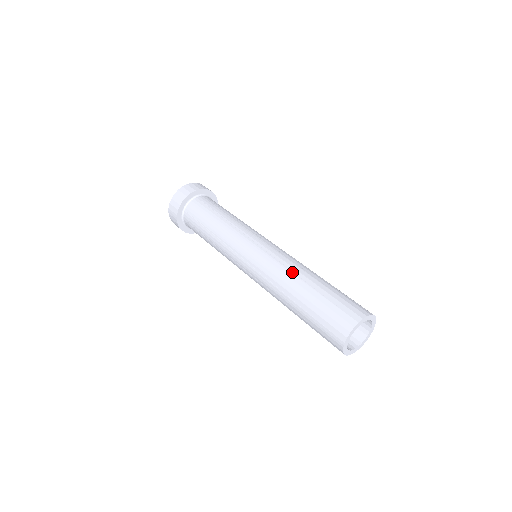
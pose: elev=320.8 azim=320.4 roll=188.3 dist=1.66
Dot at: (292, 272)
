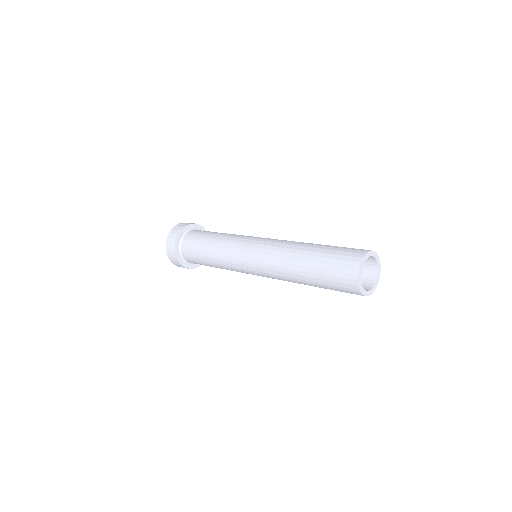
Dot at: (287, 257)
